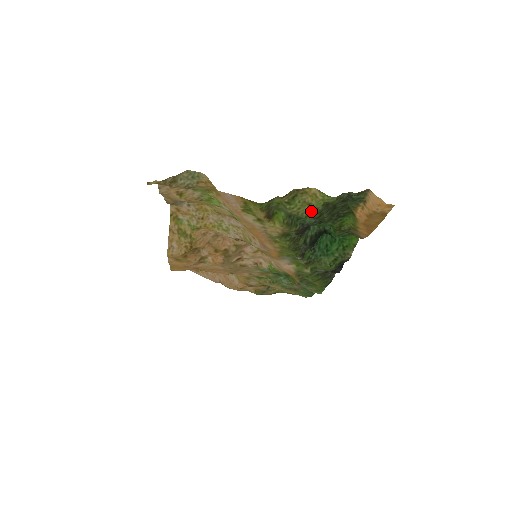
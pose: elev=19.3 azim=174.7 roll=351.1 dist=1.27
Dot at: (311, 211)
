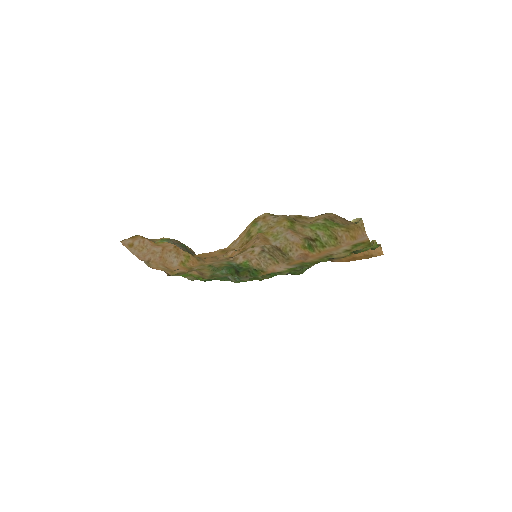
Dot at: (364, 250)
